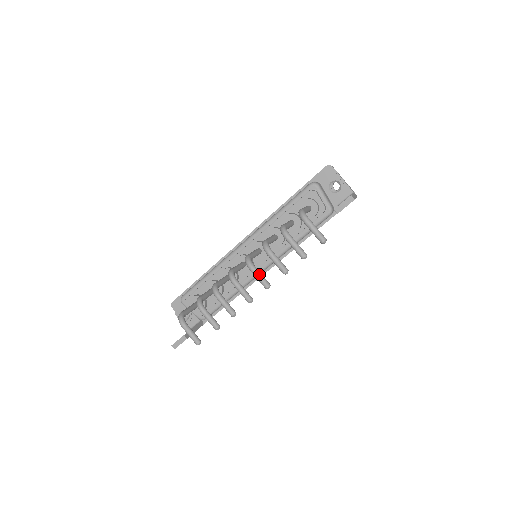
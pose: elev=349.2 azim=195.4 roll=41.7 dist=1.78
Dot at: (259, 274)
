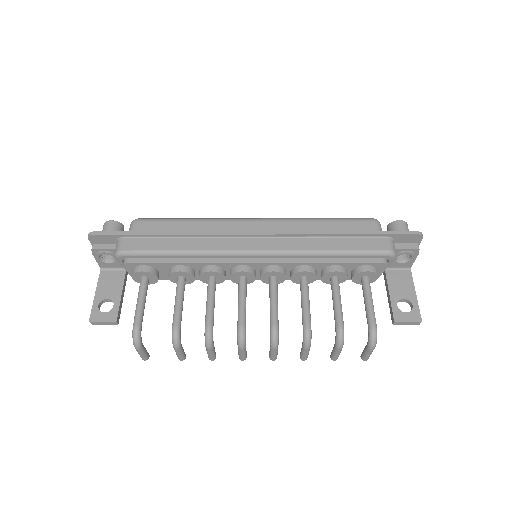
Dot at: (277, 353)
